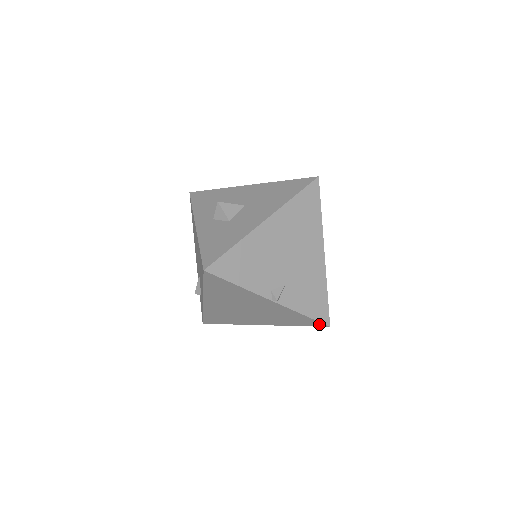
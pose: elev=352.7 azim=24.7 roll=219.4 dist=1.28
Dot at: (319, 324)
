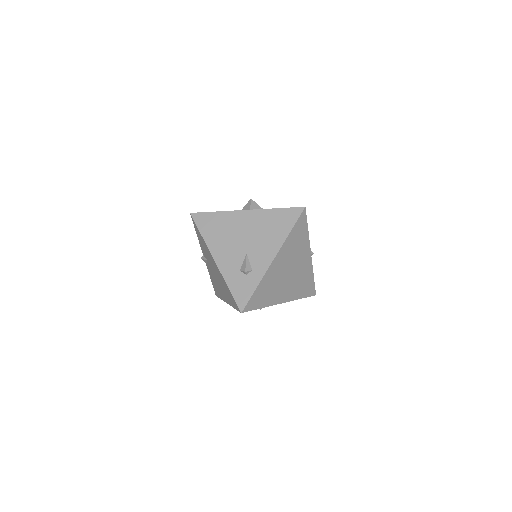
Dot at: (313, 292)
